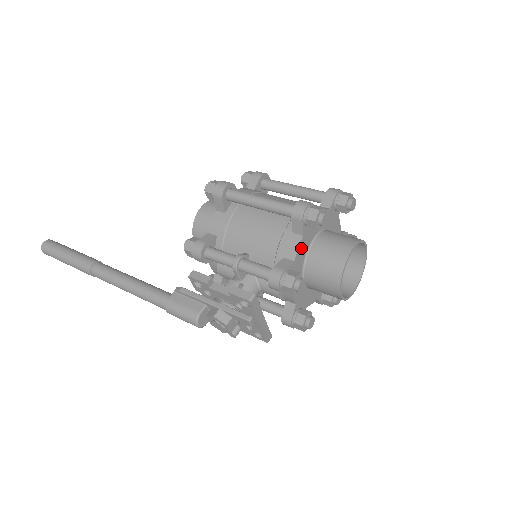
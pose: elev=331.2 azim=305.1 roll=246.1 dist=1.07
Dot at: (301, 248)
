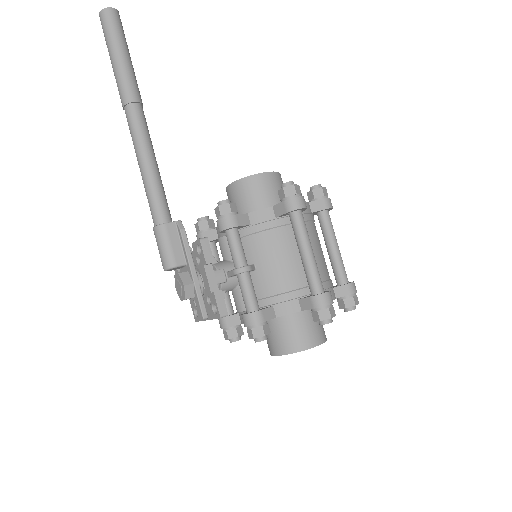
Dot at: (290, 313)
